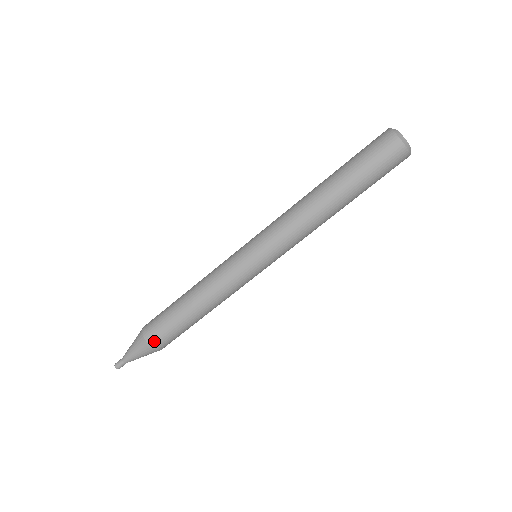
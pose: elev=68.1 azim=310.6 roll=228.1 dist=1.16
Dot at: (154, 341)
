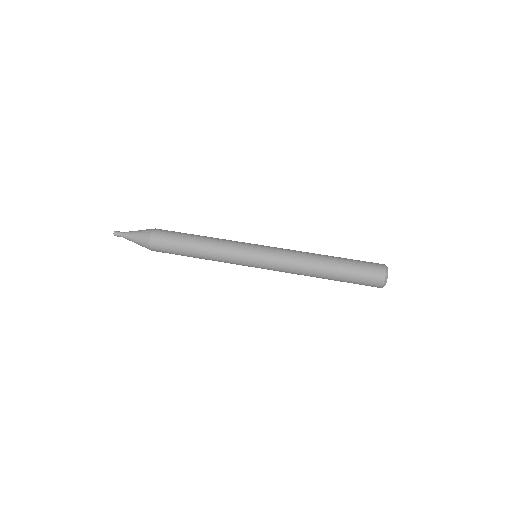
Dot at: (156, 236)
